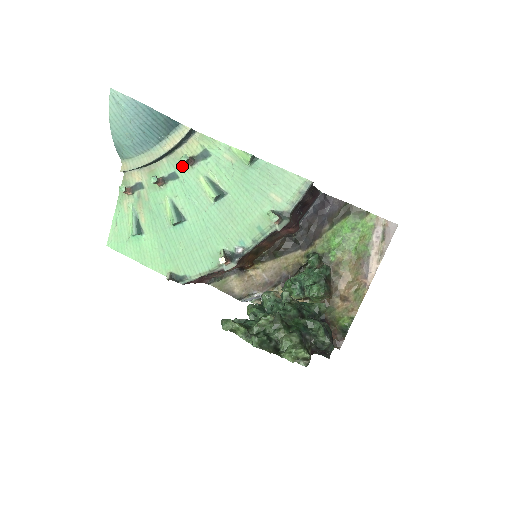
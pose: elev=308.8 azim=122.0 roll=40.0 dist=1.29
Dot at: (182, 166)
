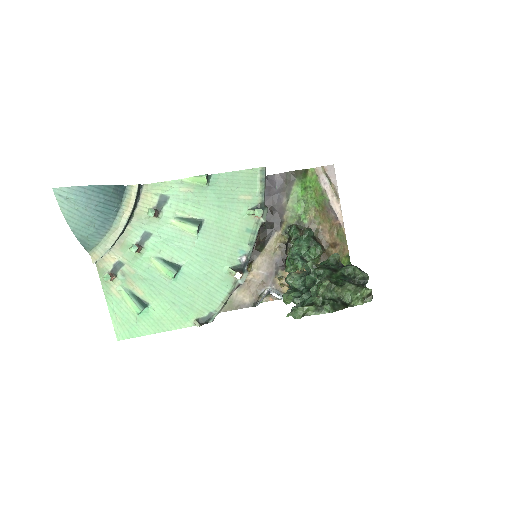
Dot at: (149, 222)
